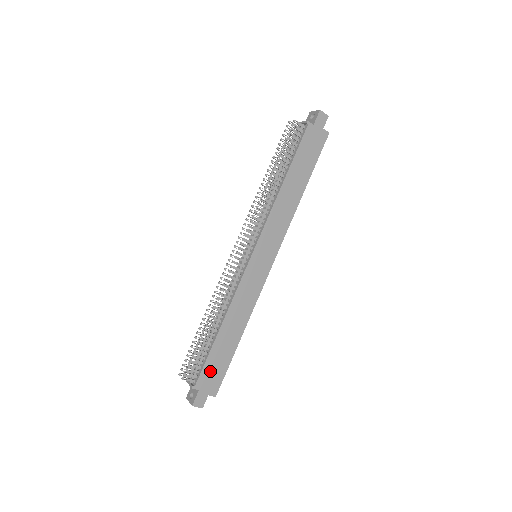
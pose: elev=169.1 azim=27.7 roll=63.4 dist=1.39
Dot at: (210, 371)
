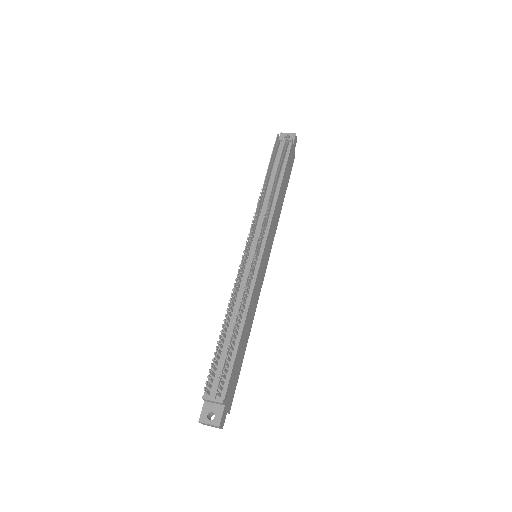
Dot at: (232, 381)
